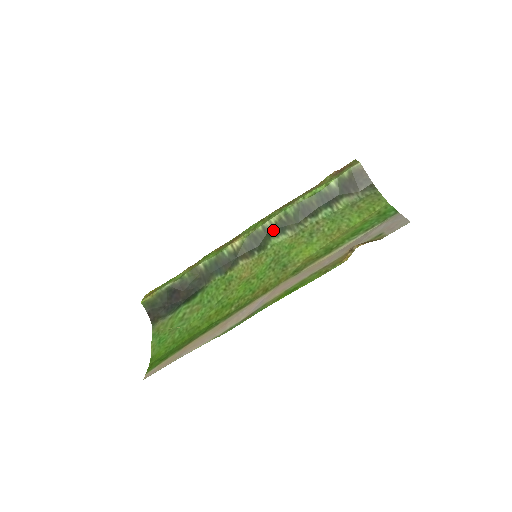
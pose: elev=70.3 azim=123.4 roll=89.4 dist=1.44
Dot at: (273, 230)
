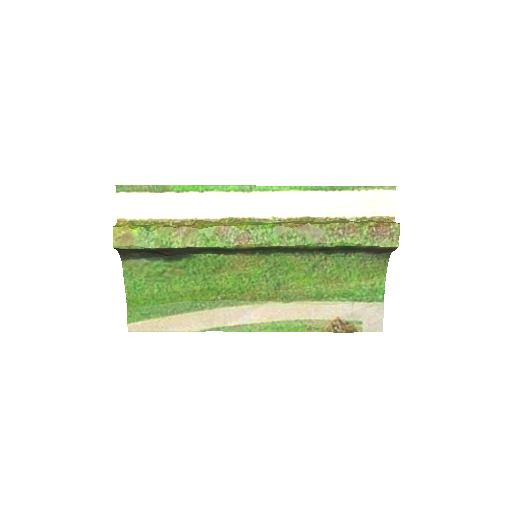
Dot at: (285, 249)
